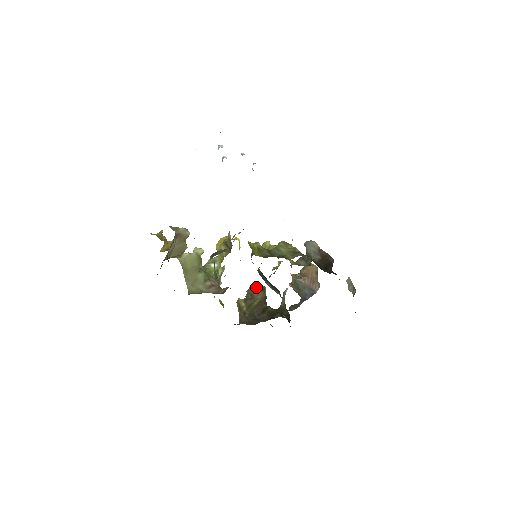
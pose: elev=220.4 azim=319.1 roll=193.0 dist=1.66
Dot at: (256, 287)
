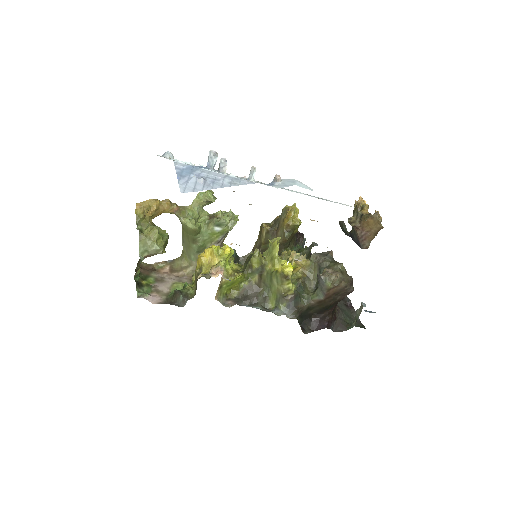
Dot at: (284, 226)
